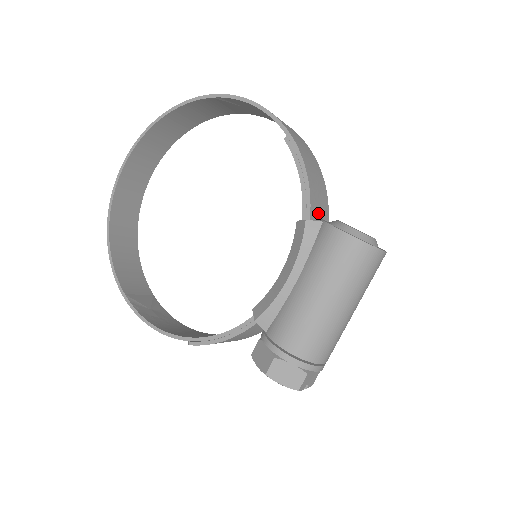
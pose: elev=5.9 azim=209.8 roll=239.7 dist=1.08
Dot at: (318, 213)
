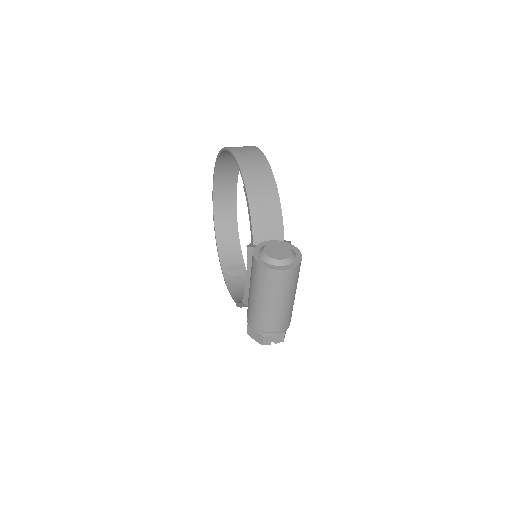
Dot at: (266, 236)
